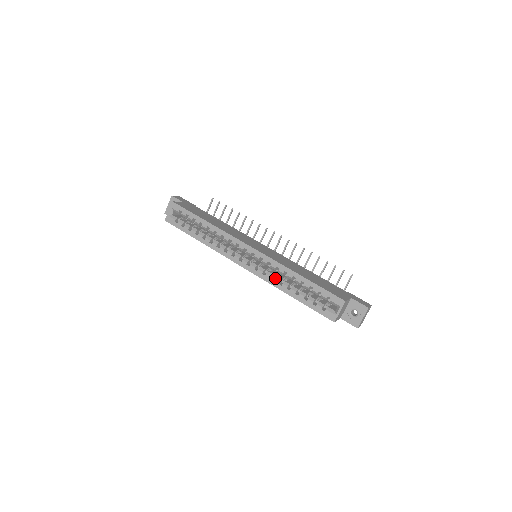
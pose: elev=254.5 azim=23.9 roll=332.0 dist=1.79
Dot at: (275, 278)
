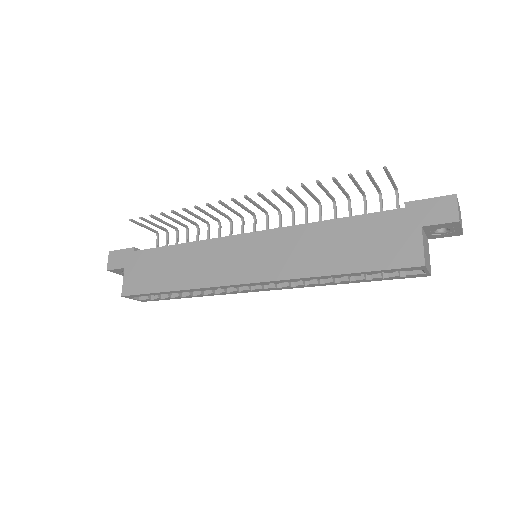
Dot at: (309, 283)
